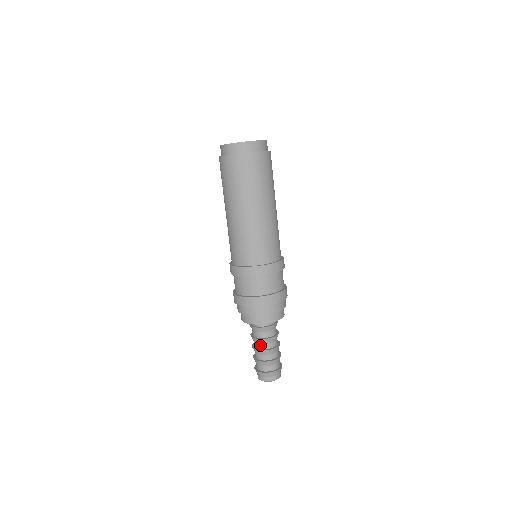
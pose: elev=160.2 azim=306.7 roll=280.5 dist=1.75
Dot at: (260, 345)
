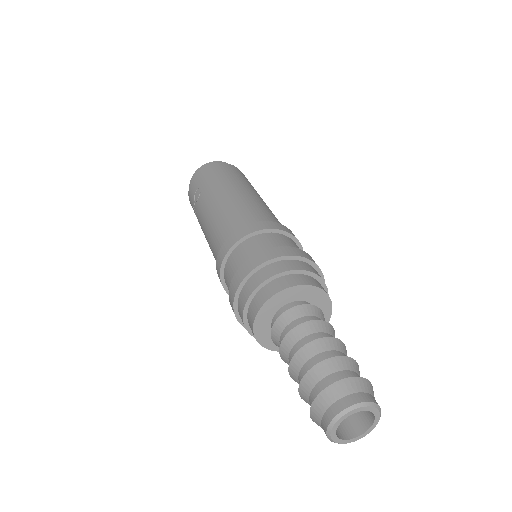
Dot at: (306, 339)
